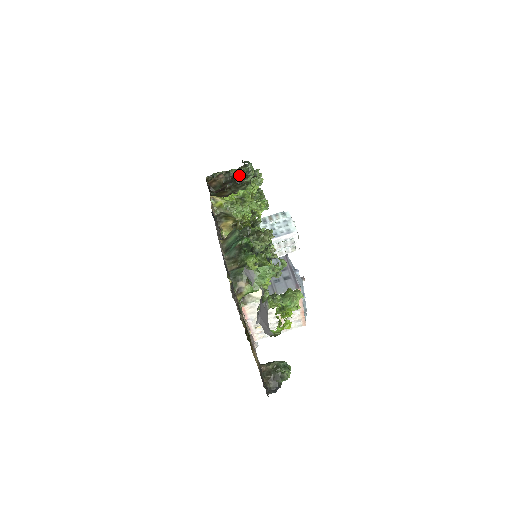
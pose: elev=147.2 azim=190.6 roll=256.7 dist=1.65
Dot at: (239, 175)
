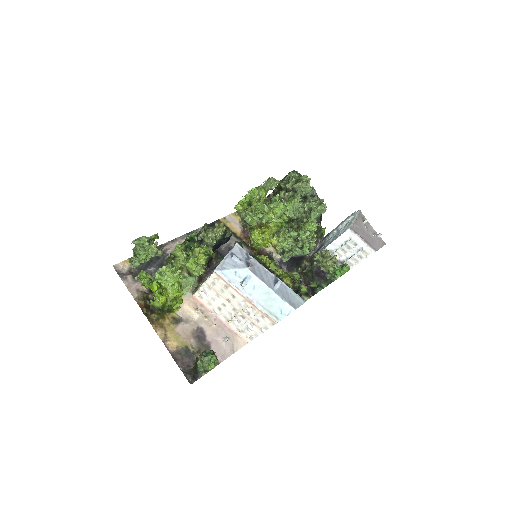
Dot at: (283, 186)
